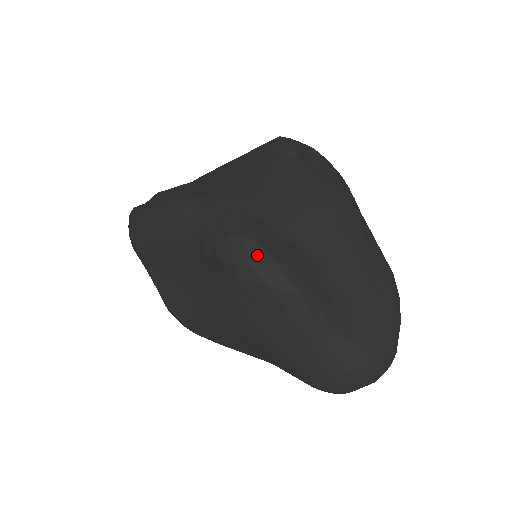
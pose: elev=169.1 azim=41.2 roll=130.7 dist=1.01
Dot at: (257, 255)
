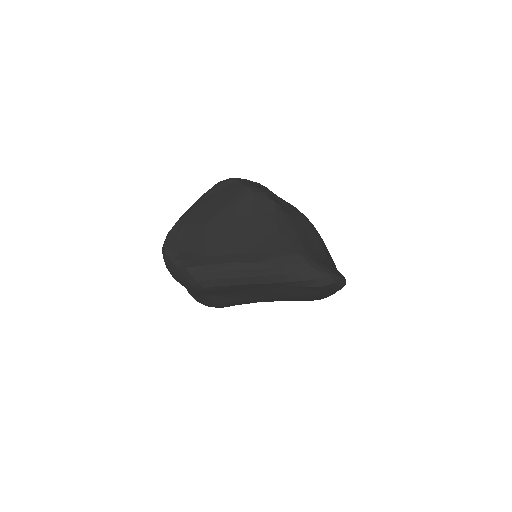
Dot at: (337, 279)
